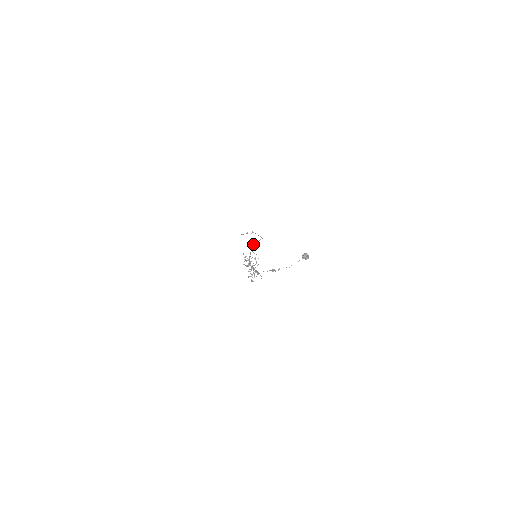
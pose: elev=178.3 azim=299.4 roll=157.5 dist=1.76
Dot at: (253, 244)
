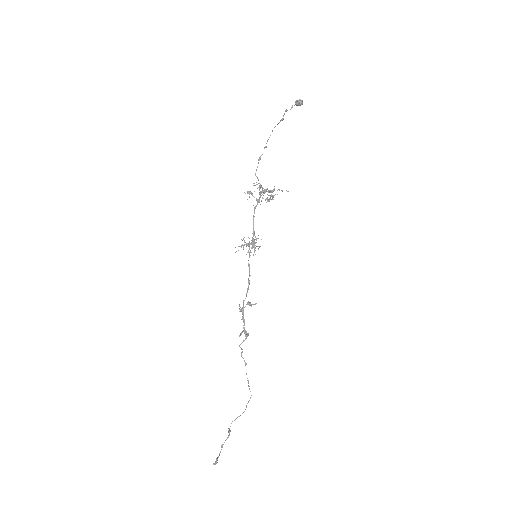
Dot at: (242, 332)
